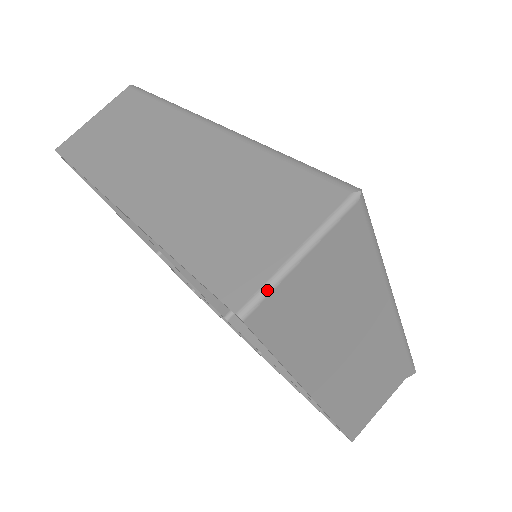
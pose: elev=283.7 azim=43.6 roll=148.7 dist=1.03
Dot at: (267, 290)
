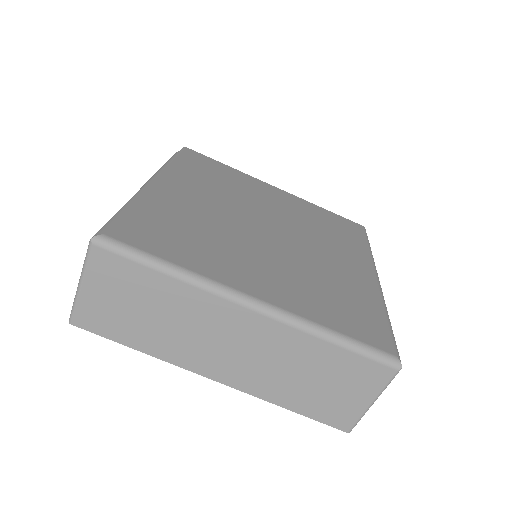
Dot at: occluded
